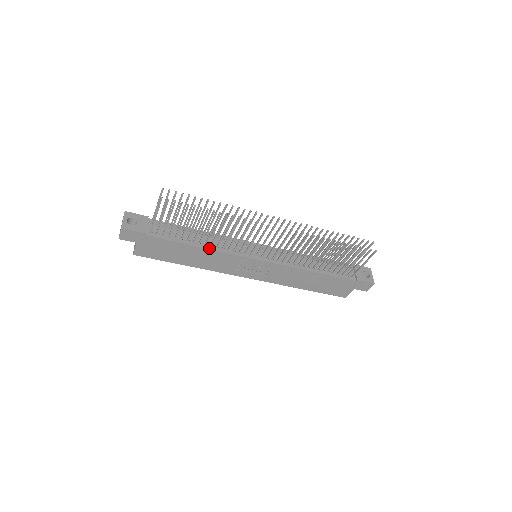
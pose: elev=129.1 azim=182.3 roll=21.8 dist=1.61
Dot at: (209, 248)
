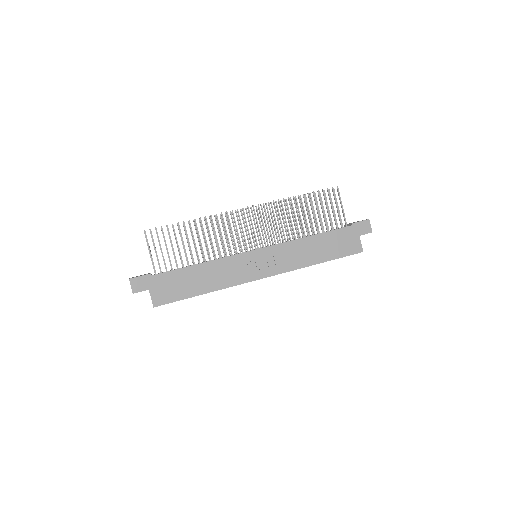
Dot at: (209, 261)
